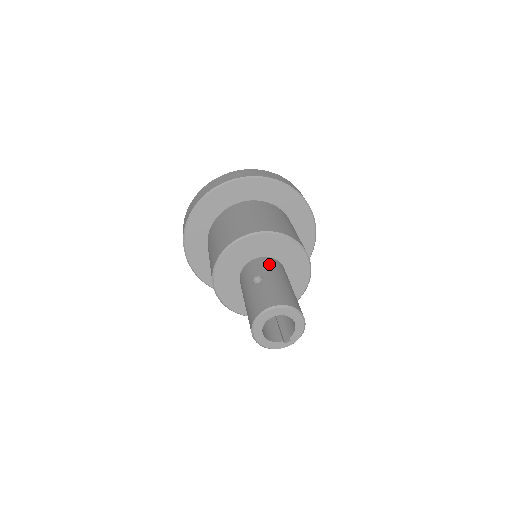
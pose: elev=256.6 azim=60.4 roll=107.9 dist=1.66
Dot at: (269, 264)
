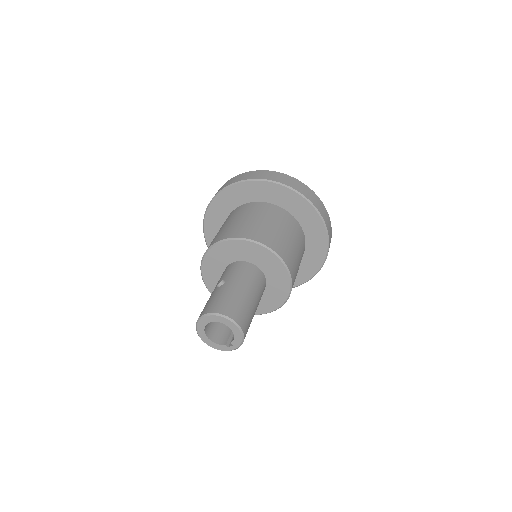
Dot at: (240, 269)
